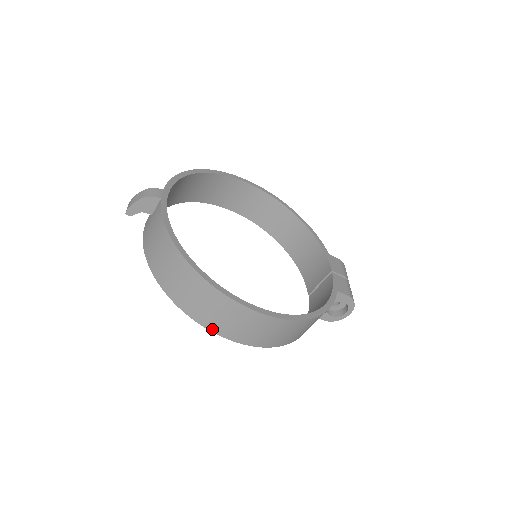
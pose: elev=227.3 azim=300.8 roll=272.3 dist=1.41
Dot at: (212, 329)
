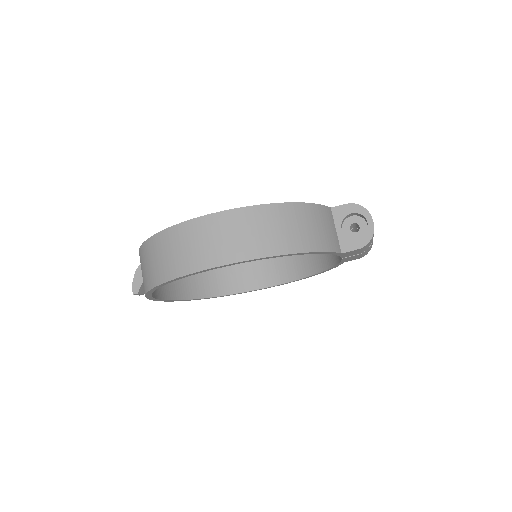
Dot at: (190, 271)
